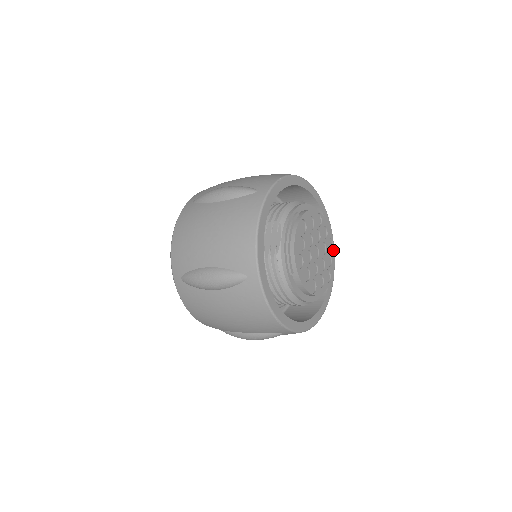
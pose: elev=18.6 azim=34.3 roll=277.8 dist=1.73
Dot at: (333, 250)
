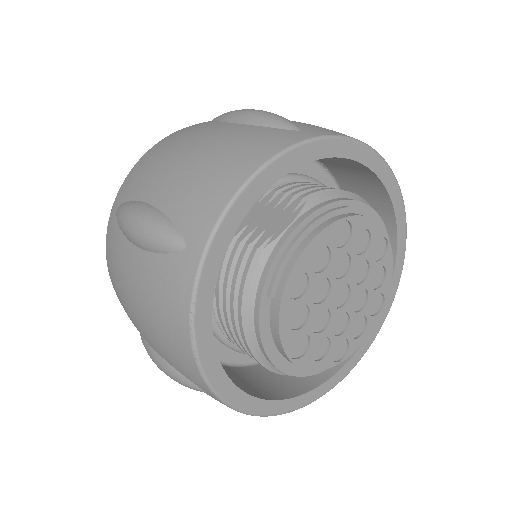
Dot at: (376, 317)
